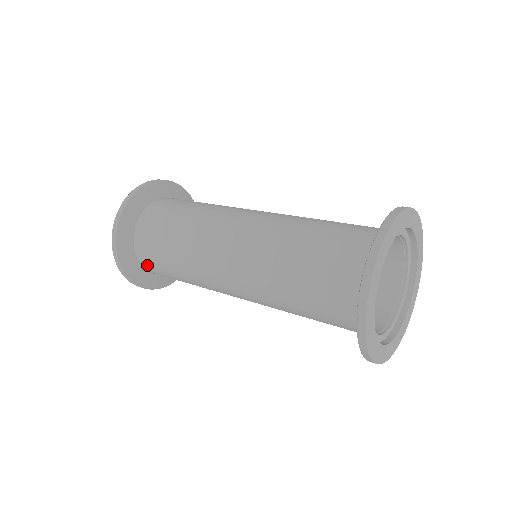
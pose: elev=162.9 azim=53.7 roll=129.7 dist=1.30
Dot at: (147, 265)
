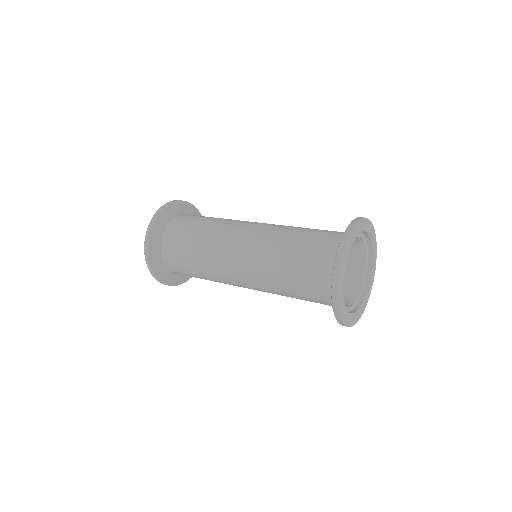
Dot at: (173, 270)
